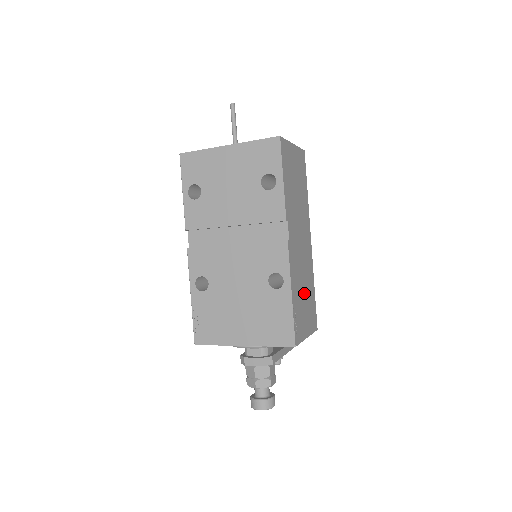
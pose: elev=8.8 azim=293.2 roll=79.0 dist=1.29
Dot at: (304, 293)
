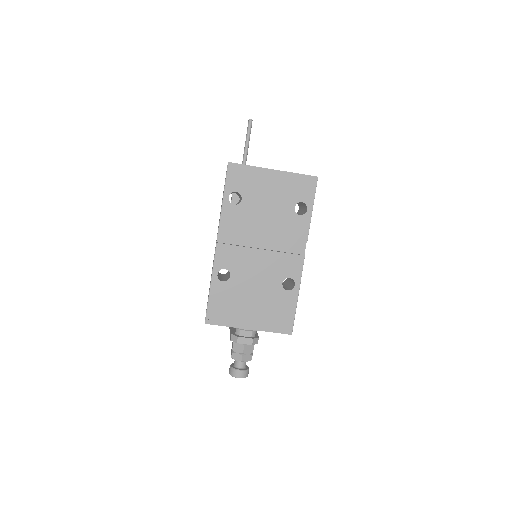
Dot at: occluded
